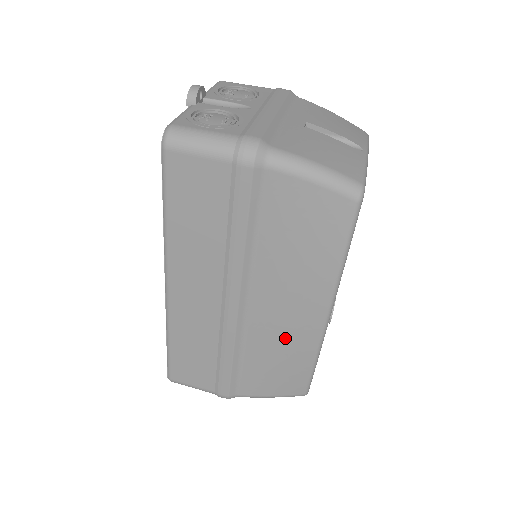
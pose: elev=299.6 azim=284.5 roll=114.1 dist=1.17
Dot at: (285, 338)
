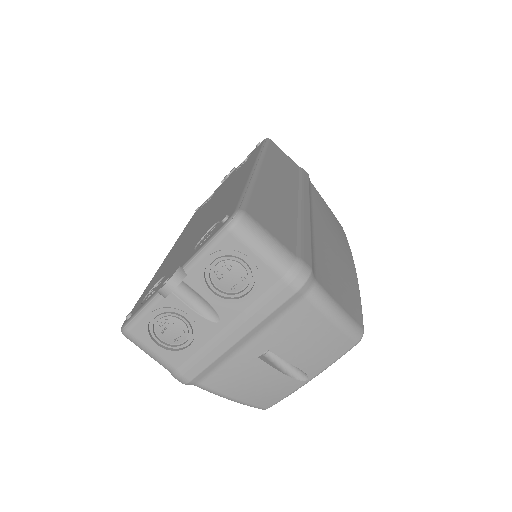
Dot at: occluded
